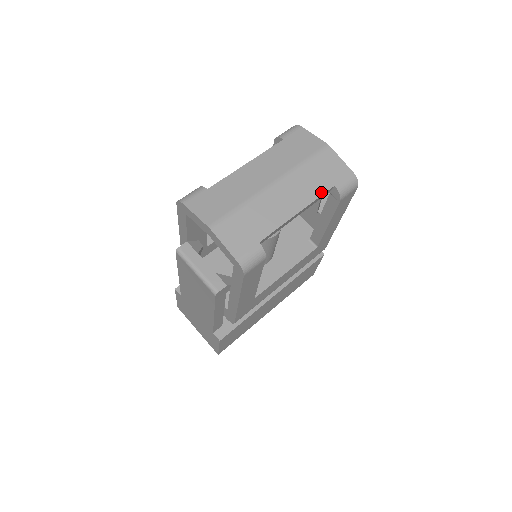
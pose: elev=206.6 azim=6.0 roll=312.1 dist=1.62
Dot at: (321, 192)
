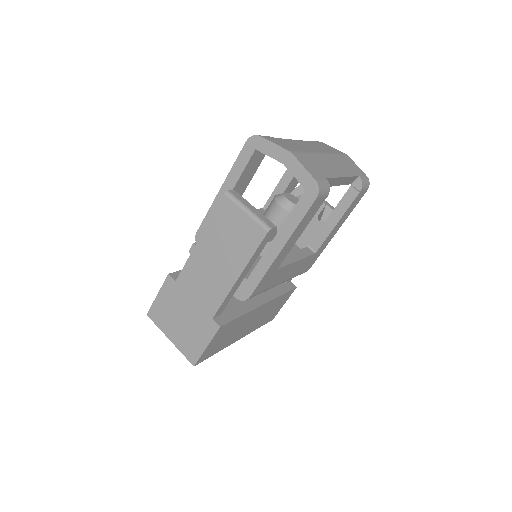
Dot at: (353, 174)
